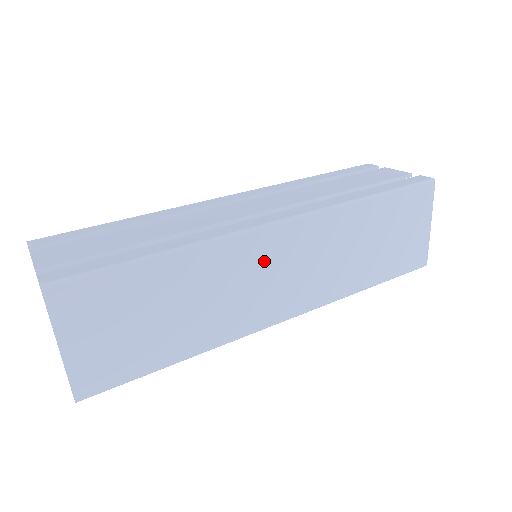
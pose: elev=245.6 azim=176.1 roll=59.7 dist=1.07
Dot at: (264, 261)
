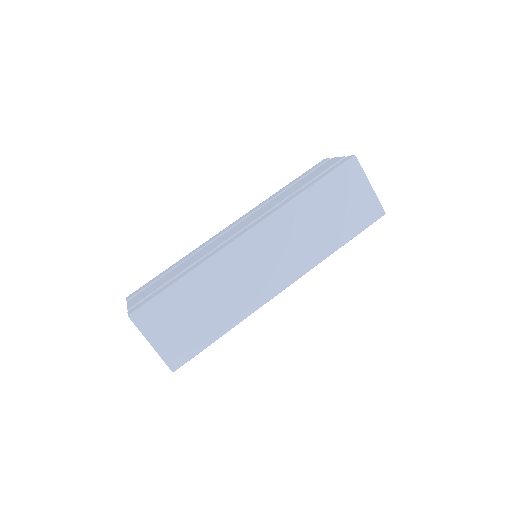
Dot at: (248, 259)
